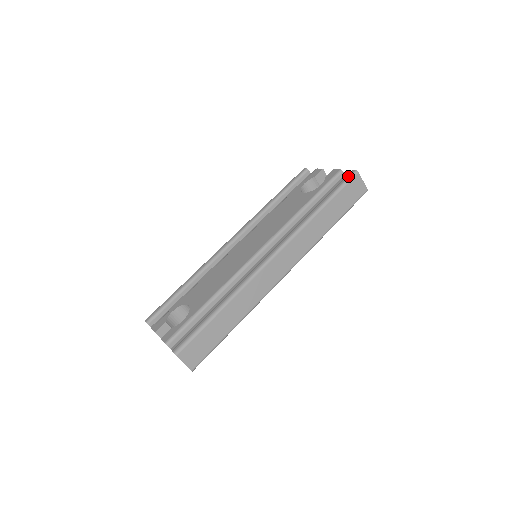
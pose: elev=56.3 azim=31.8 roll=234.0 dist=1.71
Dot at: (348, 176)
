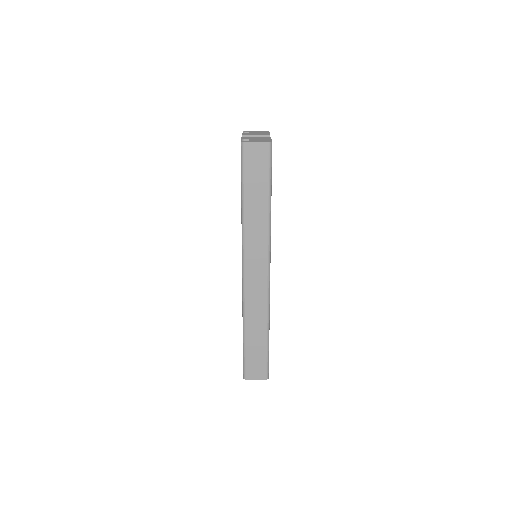
Dot at: occluded
